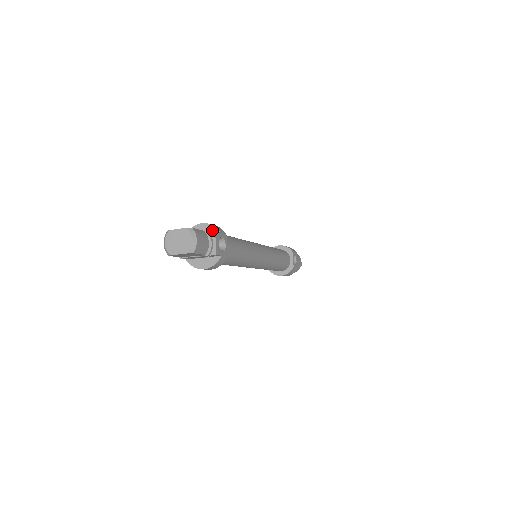
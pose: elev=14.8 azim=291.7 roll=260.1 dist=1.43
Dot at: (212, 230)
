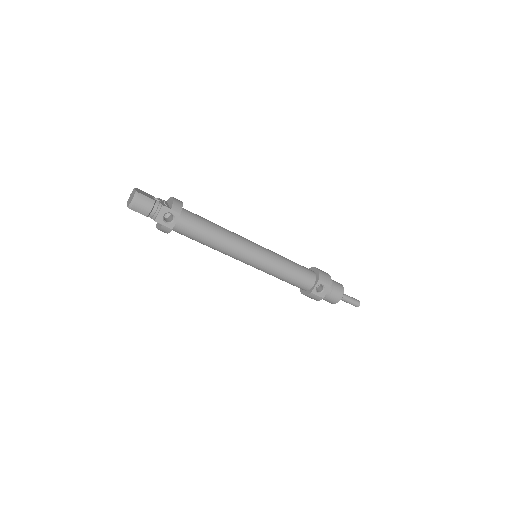
Dot at: (171, 205)
